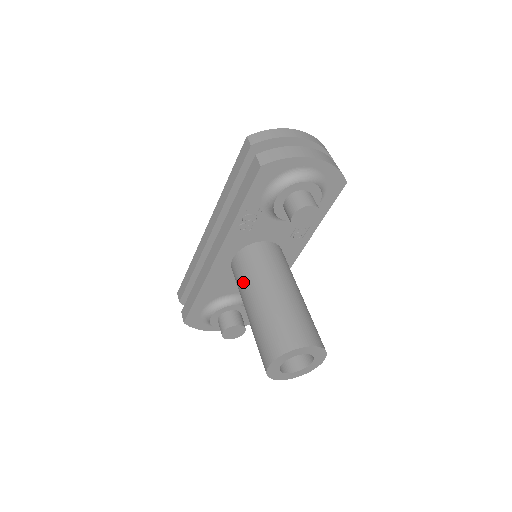
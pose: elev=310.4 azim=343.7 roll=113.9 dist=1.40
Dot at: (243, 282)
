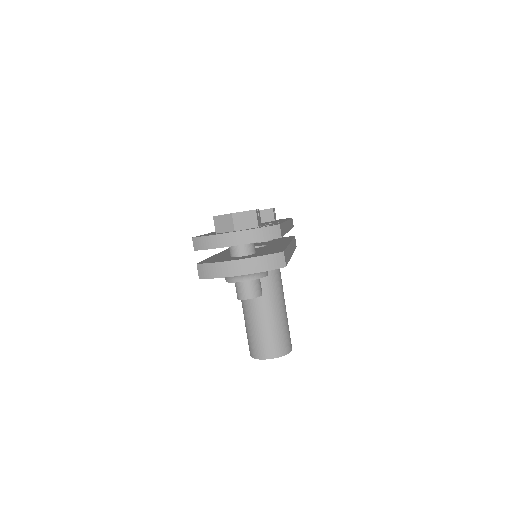
Dot at: occluded
